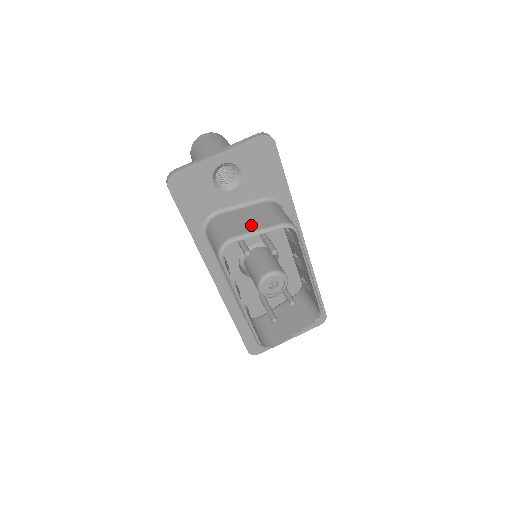
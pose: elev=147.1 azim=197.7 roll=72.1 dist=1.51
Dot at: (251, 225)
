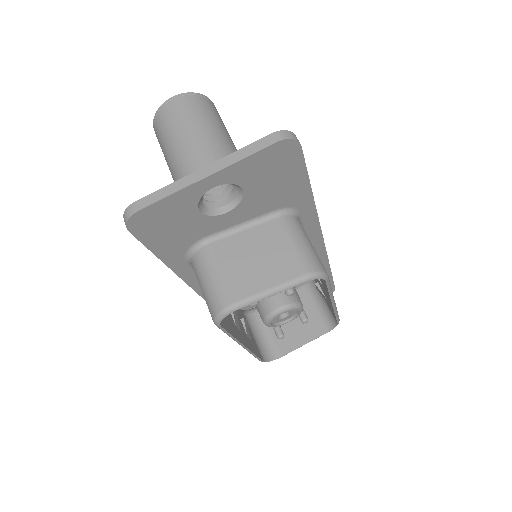
Dot at: (261, 276)
